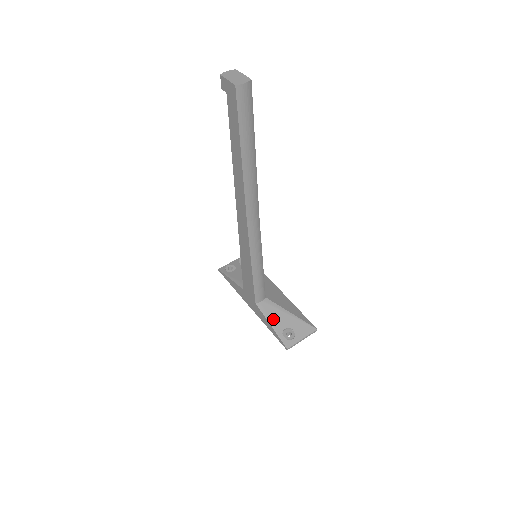
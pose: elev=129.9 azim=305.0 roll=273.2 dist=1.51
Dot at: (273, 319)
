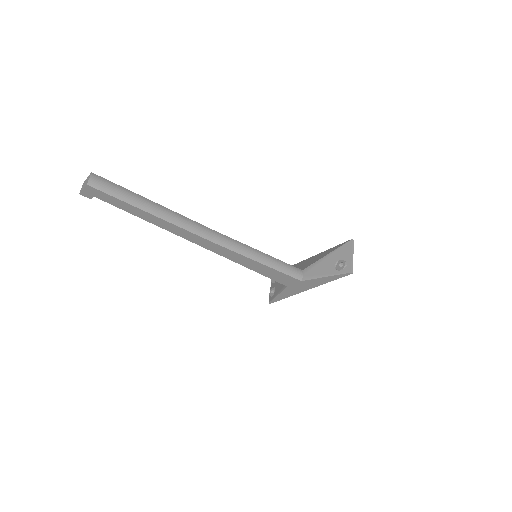
Dot at: (321, 273)
